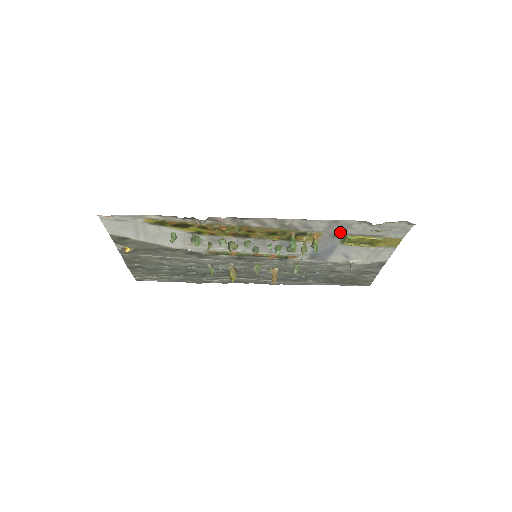
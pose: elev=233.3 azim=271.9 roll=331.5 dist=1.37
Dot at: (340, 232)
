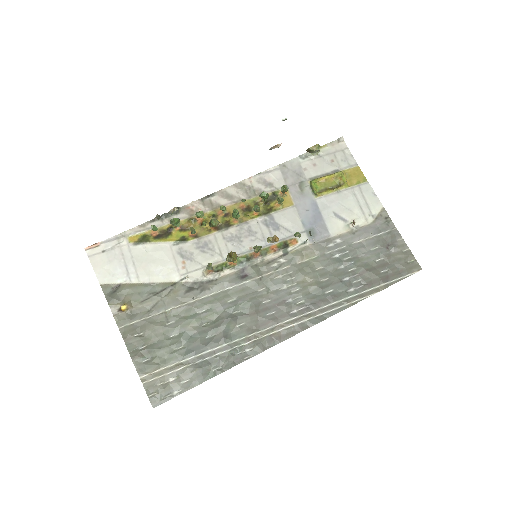
Dot at: (300, 180)
